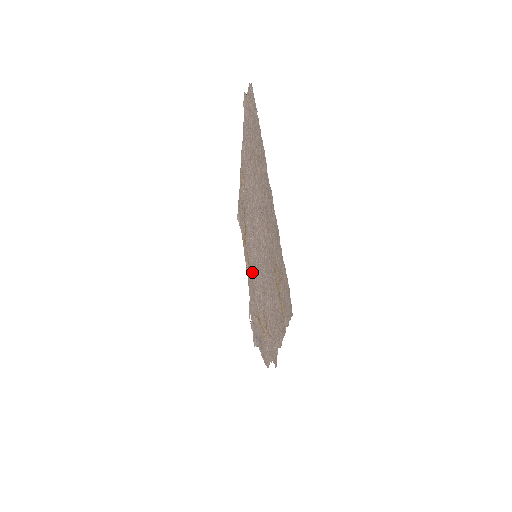
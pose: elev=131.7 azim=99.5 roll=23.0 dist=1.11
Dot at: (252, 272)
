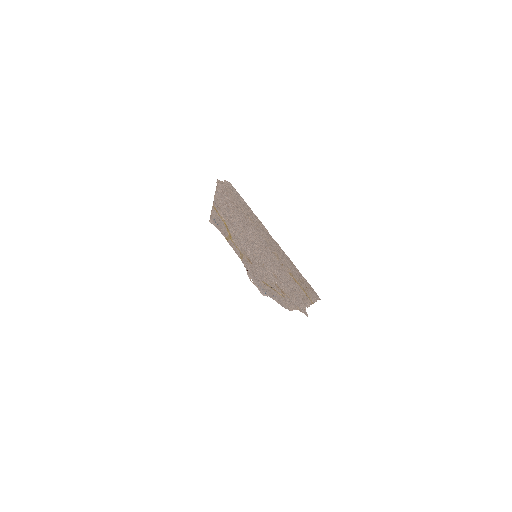
Dot at: (250, 260)
